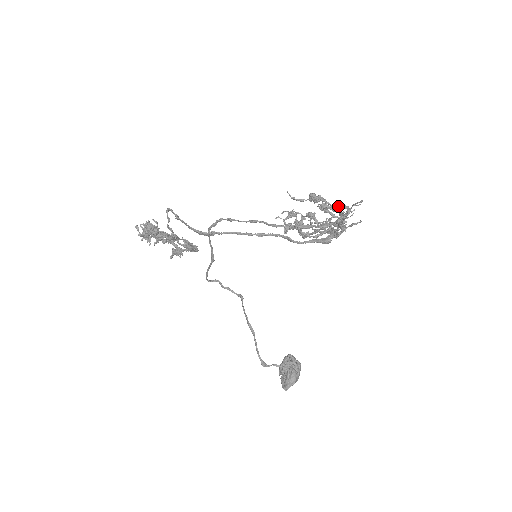
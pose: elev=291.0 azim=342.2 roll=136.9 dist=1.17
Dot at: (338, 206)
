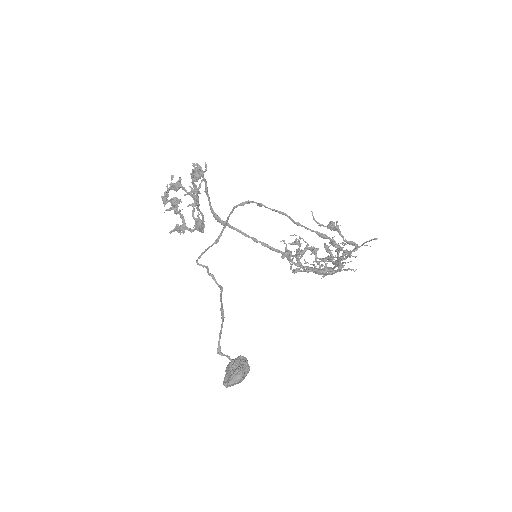
Dot at: (349, 241)
